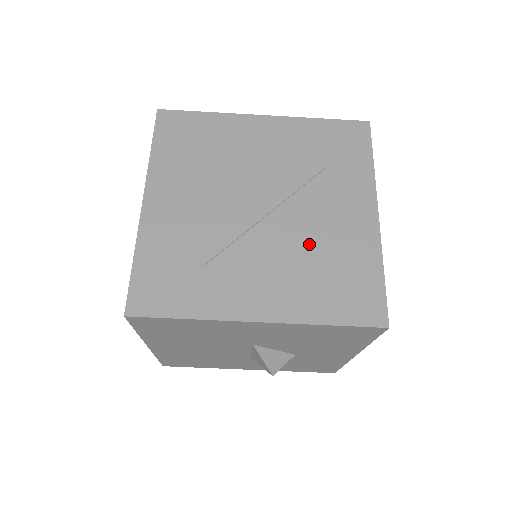
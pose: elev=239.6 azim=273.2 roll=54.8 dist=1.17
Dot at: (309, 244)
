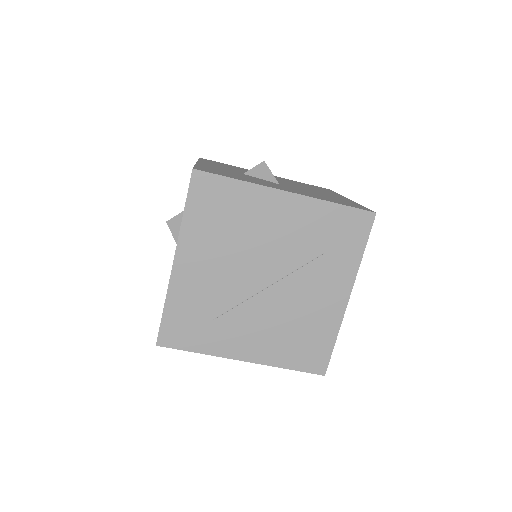
Dot at: (291, 314)
